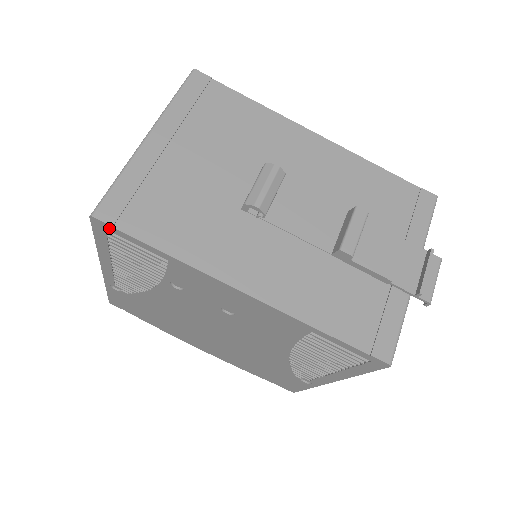
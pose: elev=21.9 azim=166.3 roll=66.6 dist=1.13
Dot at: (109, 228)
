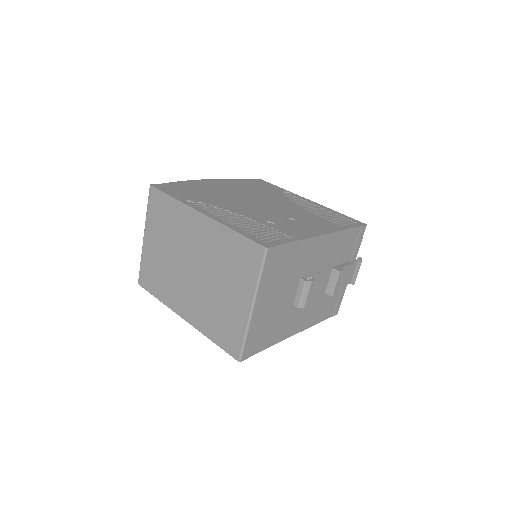
Dot at: occluded
